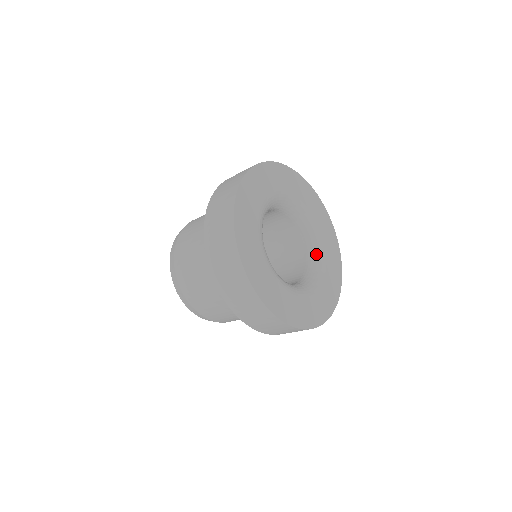
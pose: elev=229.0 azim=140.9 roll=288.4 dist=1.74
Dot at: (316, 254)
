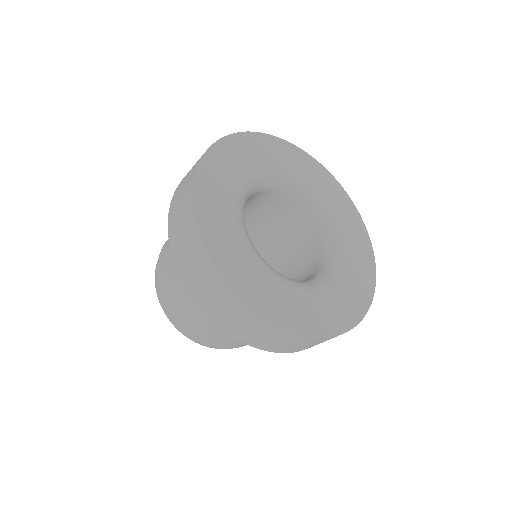
Dot at: (331, 234)
